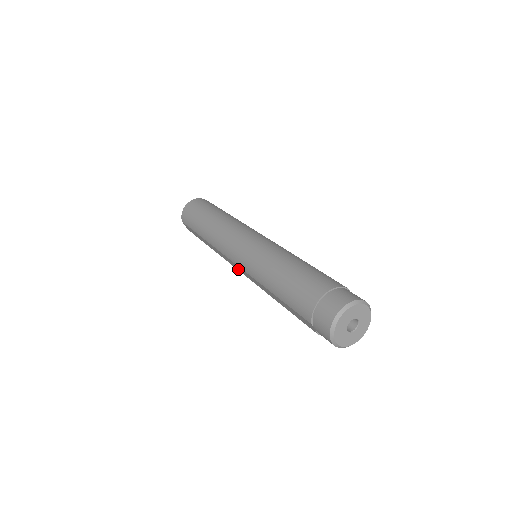
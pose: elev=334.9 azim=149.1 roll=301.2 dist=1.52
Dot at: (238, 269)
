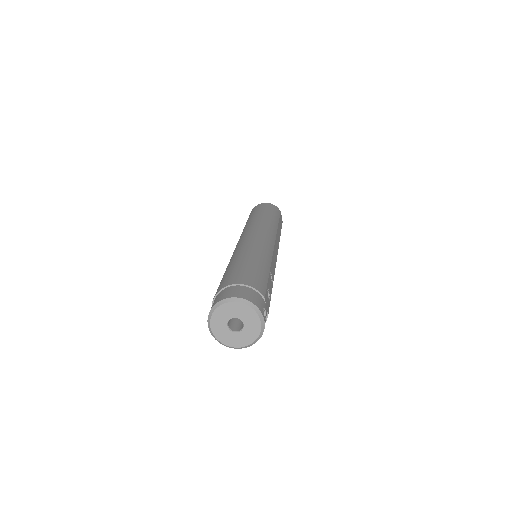
Dot at: occluded
